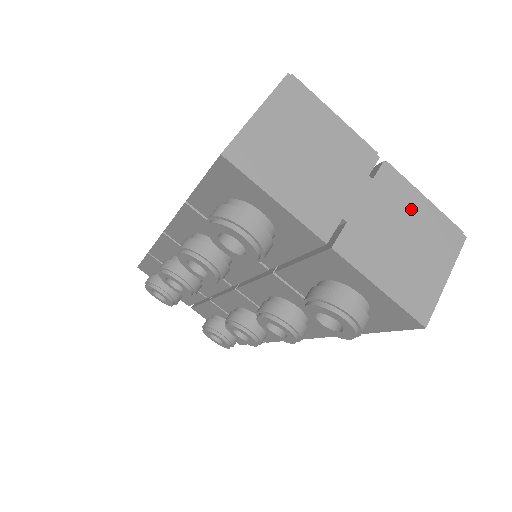
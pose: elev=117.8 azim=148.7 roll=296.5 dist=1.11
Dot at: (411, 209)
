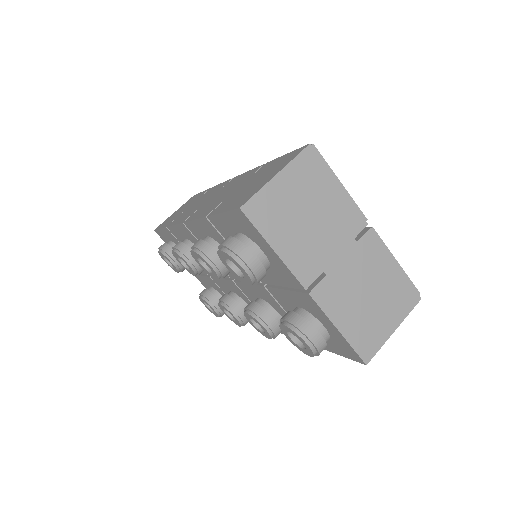
Dot at: (382, 270)
